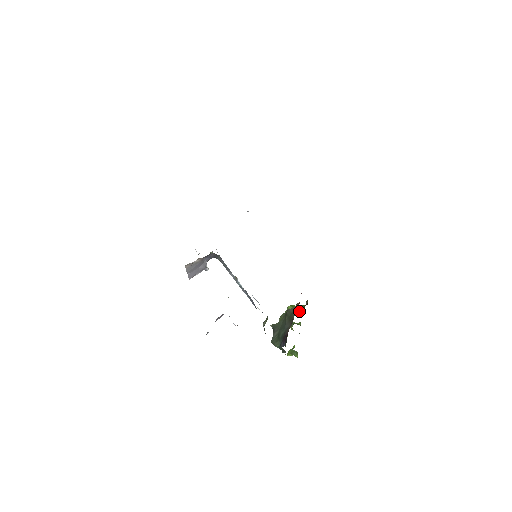
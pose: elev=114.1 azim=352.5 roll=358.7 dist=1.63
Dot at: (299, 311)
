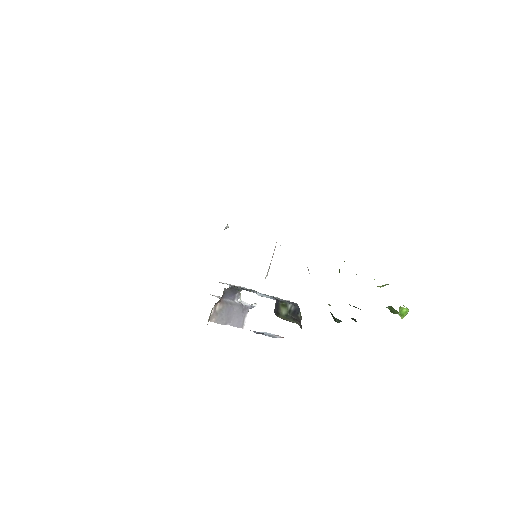
Dot at: occluded
